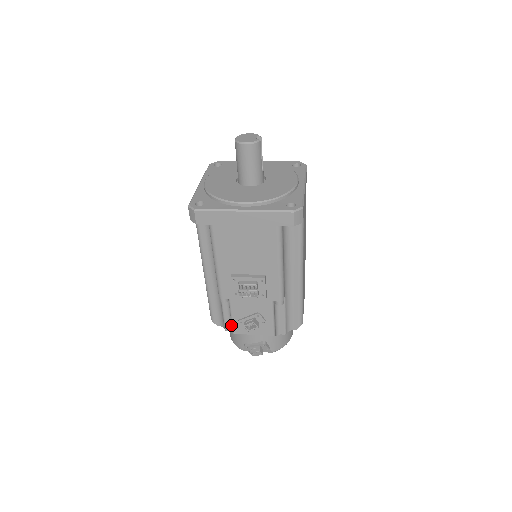
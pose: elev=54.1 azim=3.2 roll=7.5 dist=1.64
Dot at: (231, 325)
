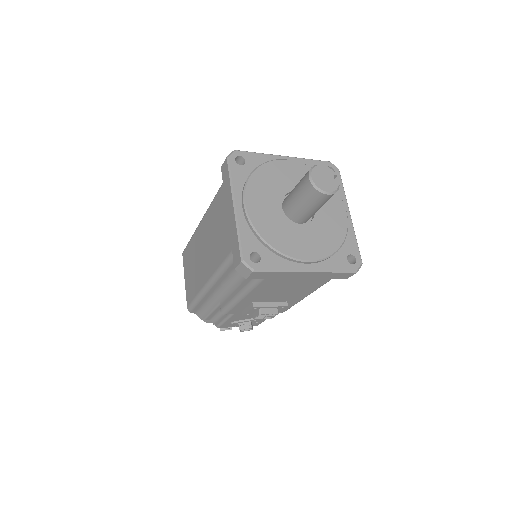
Dot at: (214, 318)
